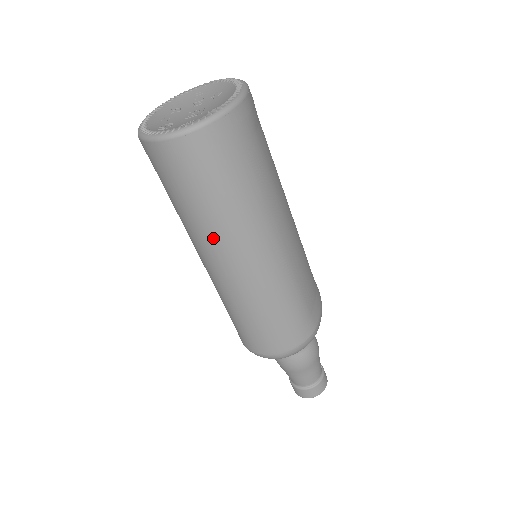
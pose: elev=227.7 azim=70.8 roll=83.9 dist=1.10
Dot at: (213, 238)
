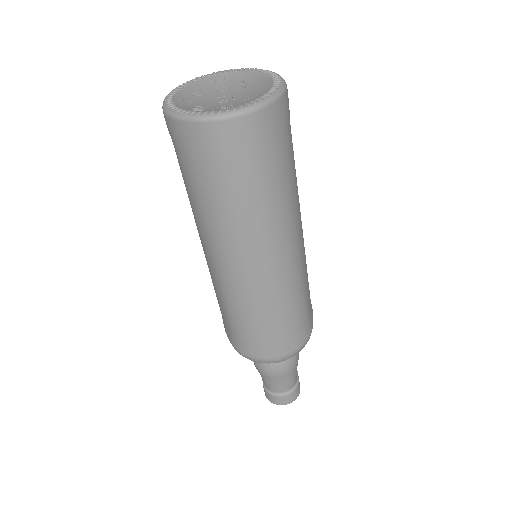
Dot at: (237, 232)
